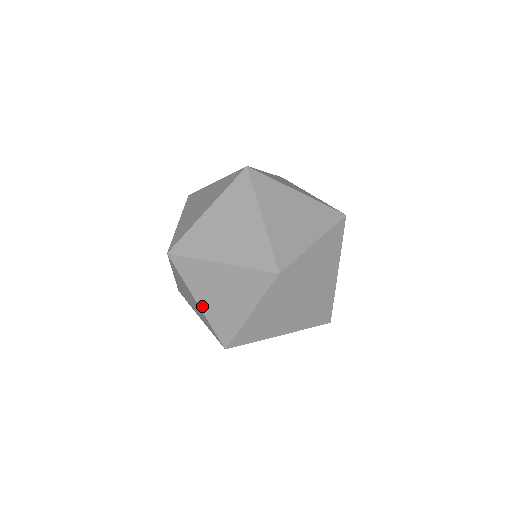
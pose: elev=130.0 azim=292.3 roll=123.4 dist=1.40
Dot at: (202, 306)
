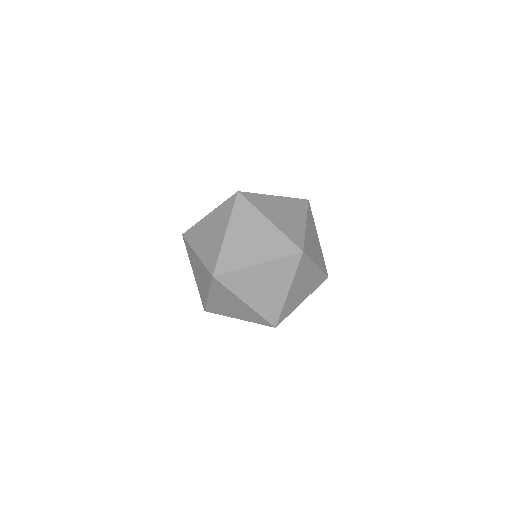
Dot at: (195, 277)
